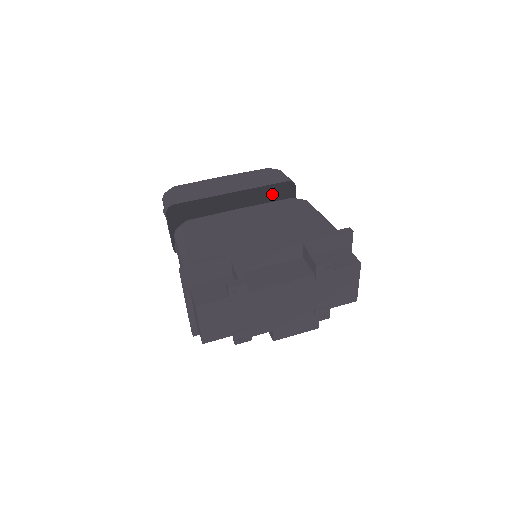
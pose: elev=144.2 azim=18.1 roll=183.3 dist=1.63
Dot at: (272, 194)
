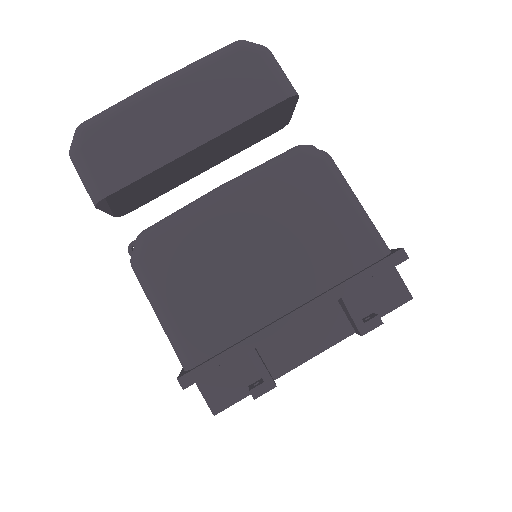
Dot at: occluded
